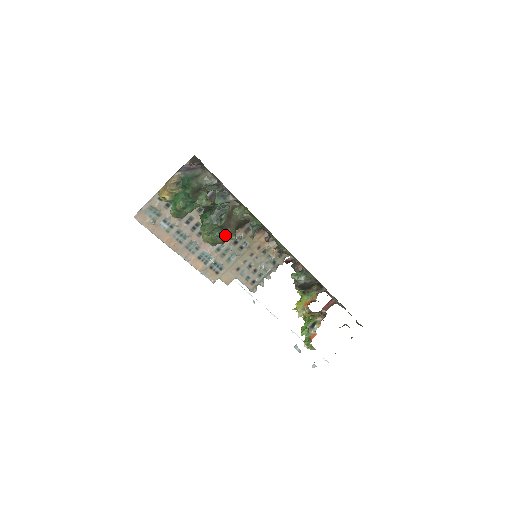
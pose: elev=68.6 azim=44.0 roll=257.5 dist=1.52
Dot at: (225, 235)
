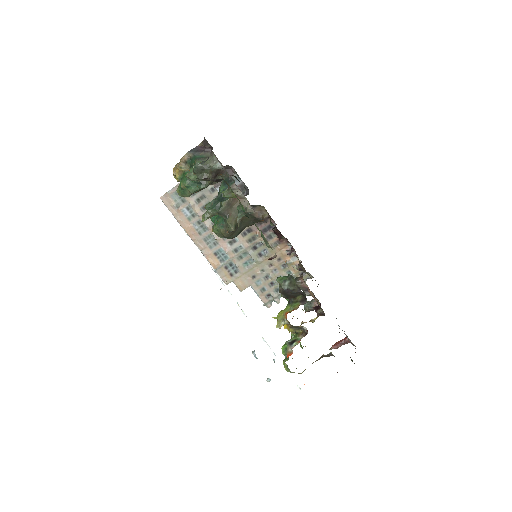
Dot at: (227, 226)
